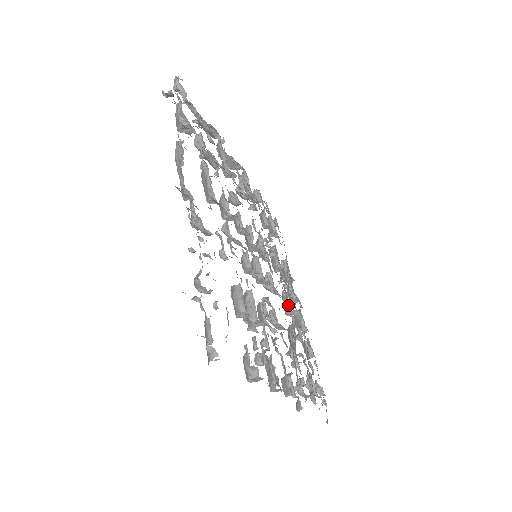
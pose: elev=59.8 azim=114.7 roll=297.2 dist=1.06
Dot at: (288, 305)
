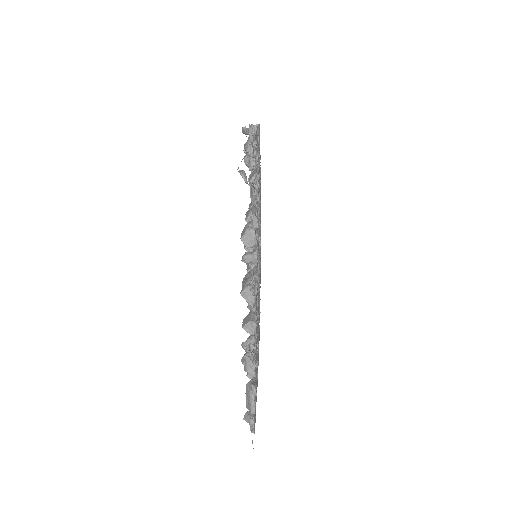
Dot at: occluded
